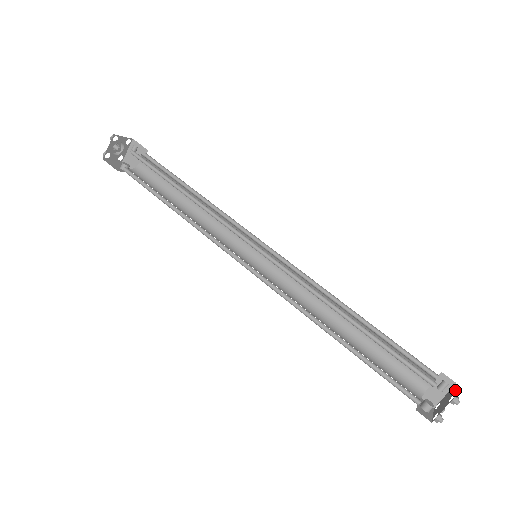
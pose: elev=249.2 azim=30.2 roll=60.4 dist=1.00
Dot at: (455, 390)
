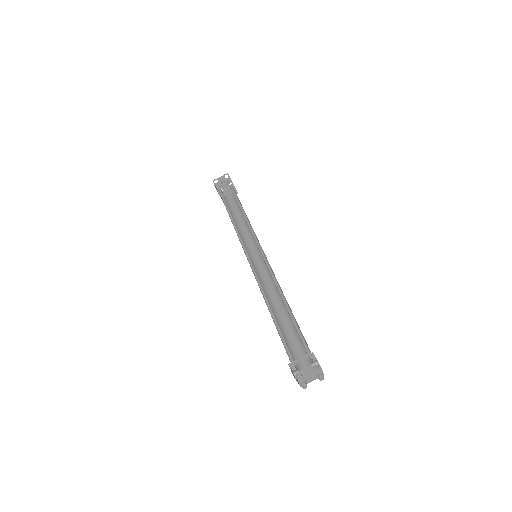
Dot at: occluded
